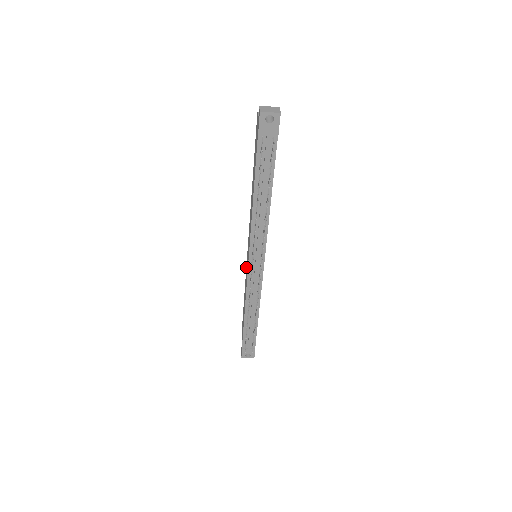
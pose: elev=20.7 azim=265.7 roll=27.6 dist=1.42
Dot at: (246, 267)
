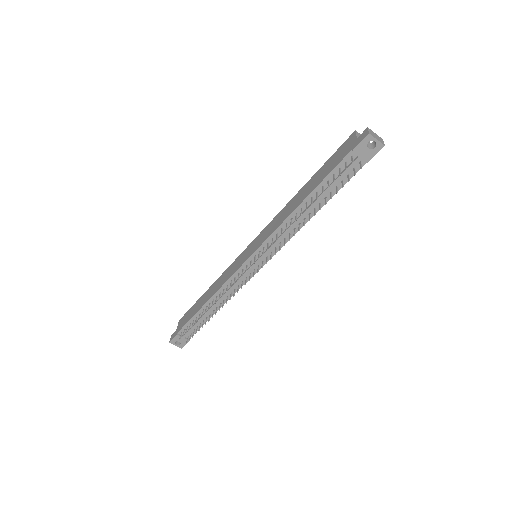
Dot at: (235, 260)
